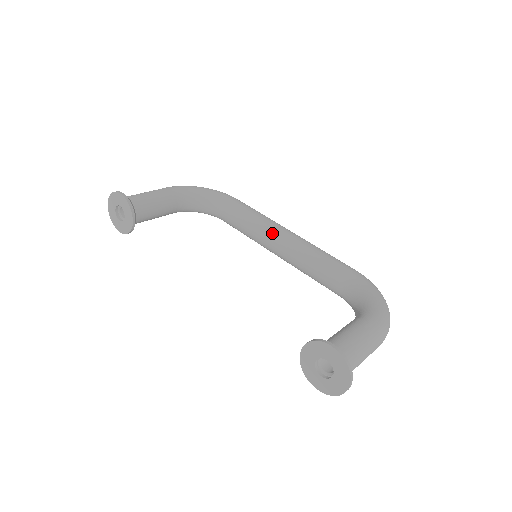
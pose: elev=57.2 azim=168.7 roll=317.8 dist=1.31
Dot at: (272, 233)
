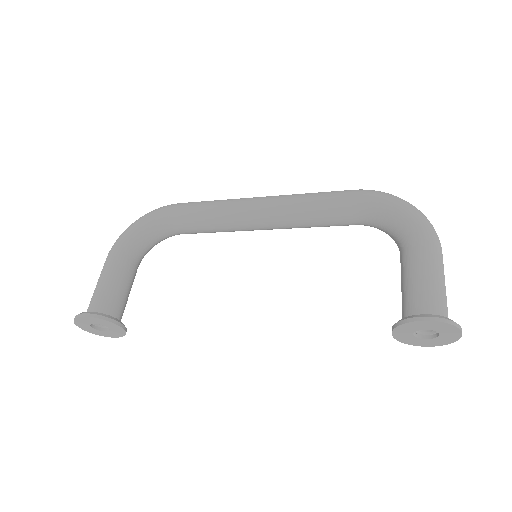
Dot at: (246, 217)
